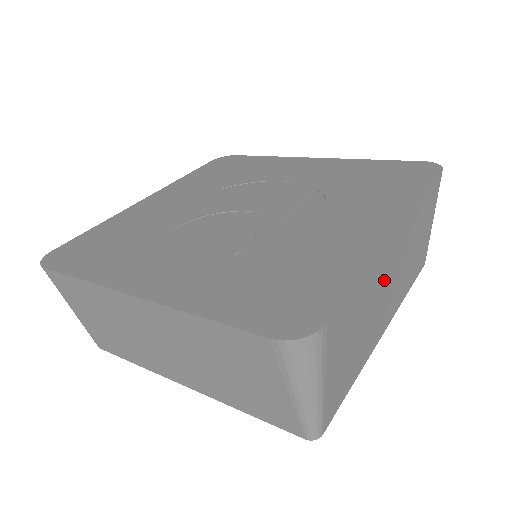
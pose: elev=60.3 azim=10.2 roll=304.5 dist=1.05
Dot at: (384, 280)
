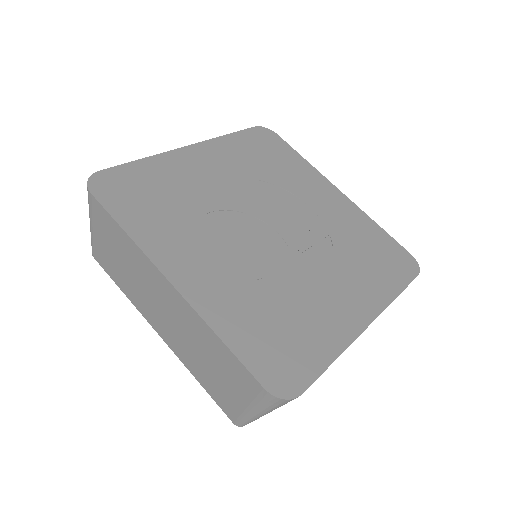
Dot at: occluded
